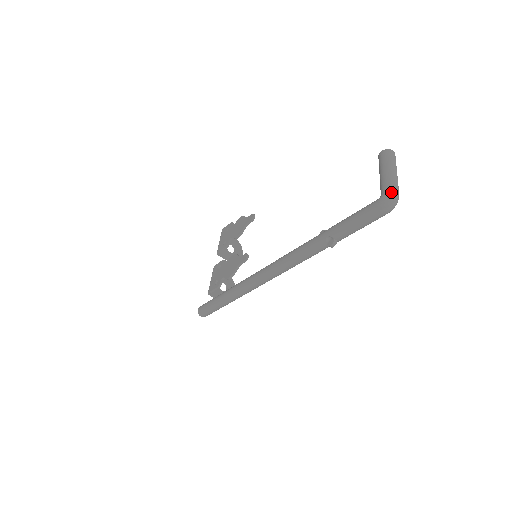
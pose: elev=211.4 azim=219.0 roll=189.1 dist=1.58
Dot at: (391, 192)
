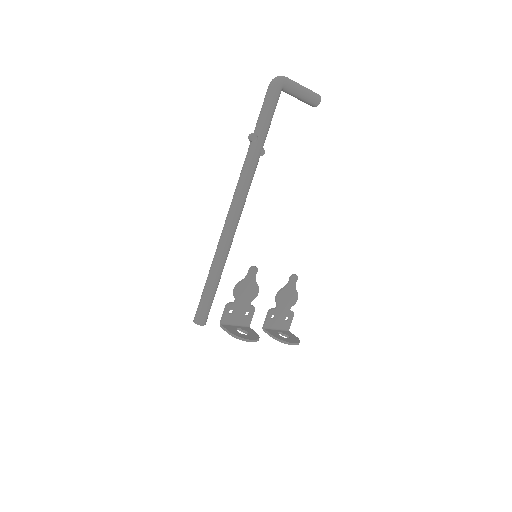
Dot at: occluded
